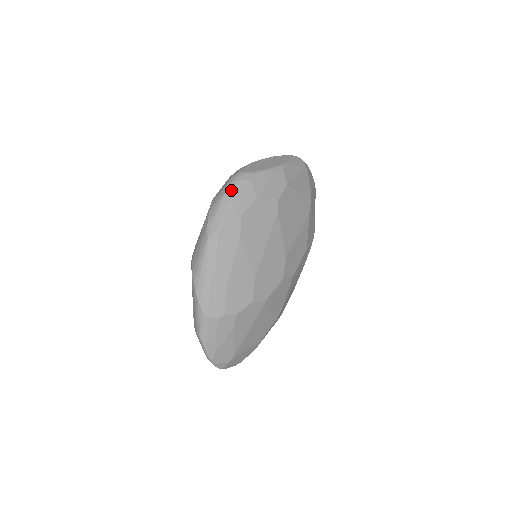
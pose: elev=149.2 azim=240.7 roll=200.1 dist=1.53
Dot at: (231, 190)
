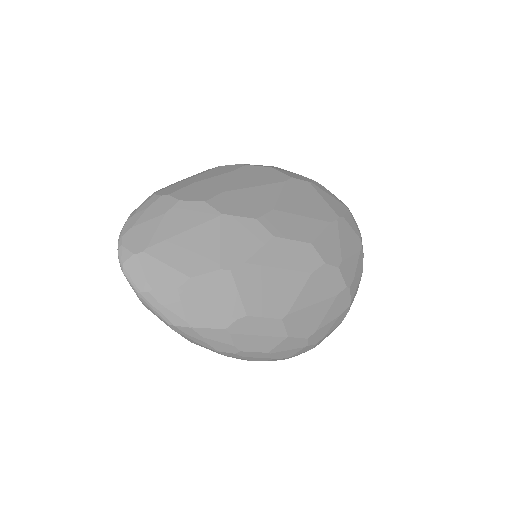
Dot at: occluded
